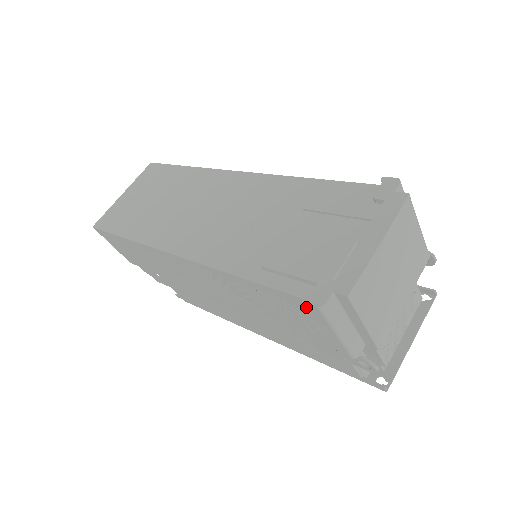
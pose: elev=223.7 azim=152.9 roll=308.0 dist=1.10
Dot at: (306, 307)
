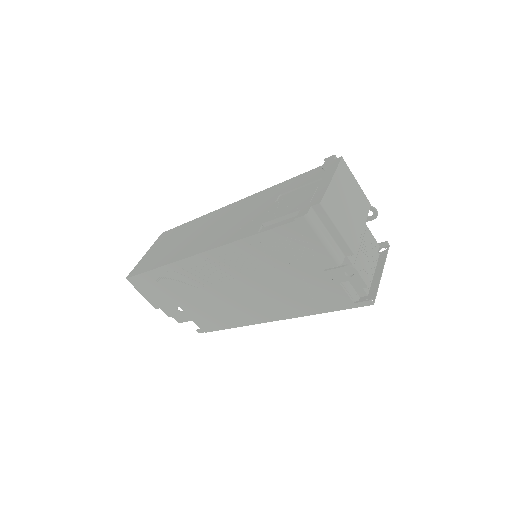
Dot at: (297, 224)
